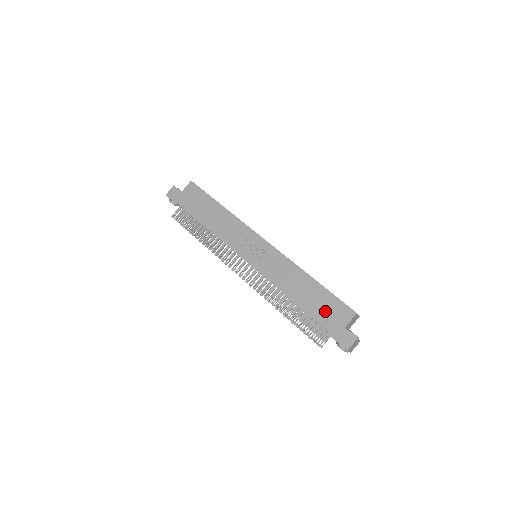
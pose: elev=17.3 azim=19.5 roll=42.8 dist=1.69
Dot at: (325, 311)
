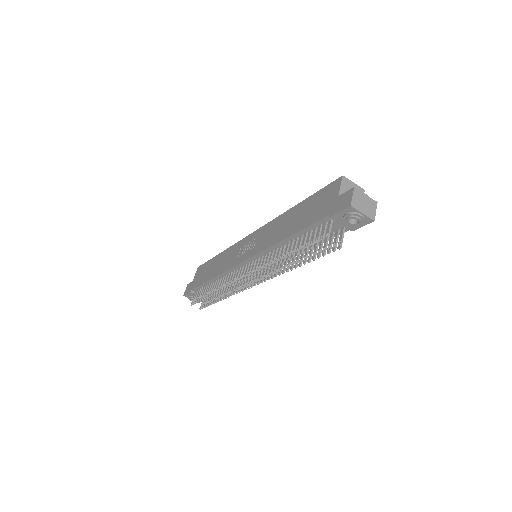
Dot at: (315, 209)
